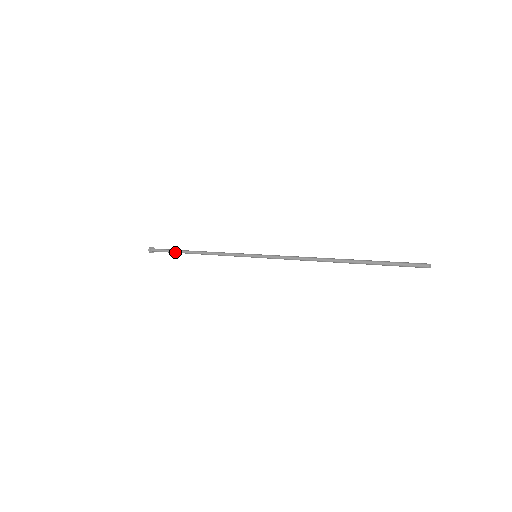
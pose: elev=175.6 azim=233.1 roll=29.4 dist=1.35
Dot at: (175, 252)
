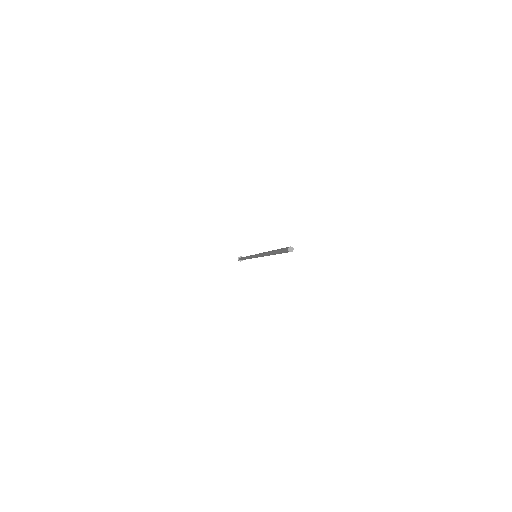
Dot at: (243, 259)
